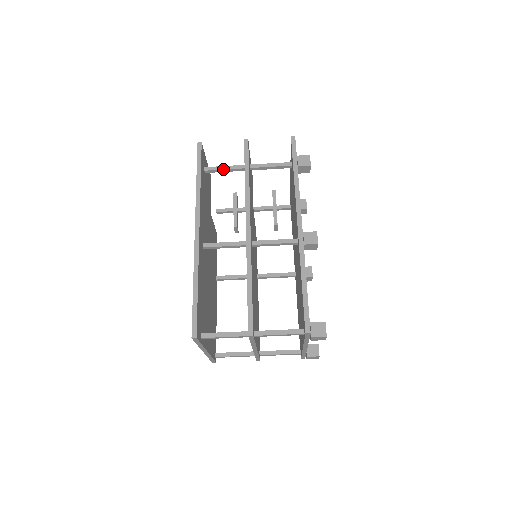
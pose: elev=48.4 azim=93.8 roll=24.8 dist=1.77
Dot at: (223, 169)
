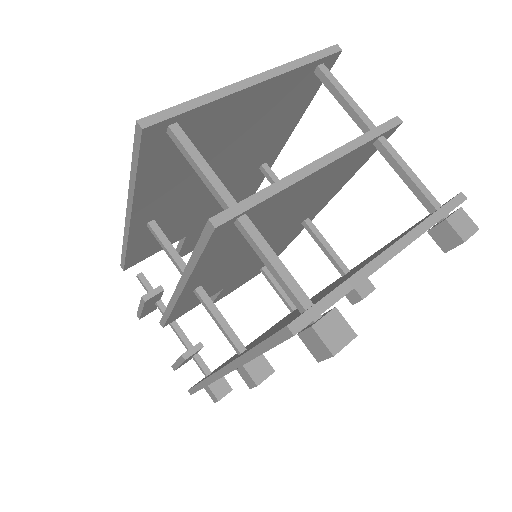
Dot at: occluded
